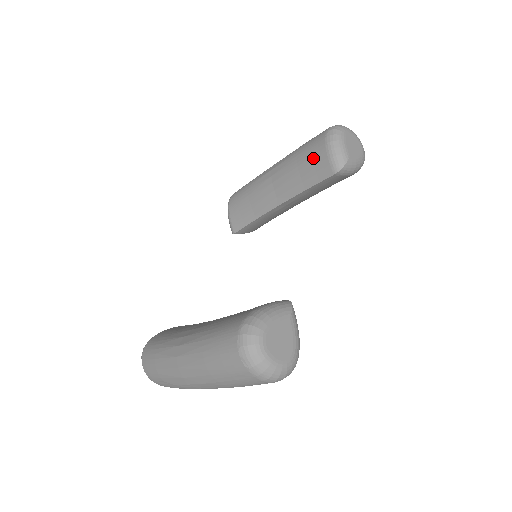
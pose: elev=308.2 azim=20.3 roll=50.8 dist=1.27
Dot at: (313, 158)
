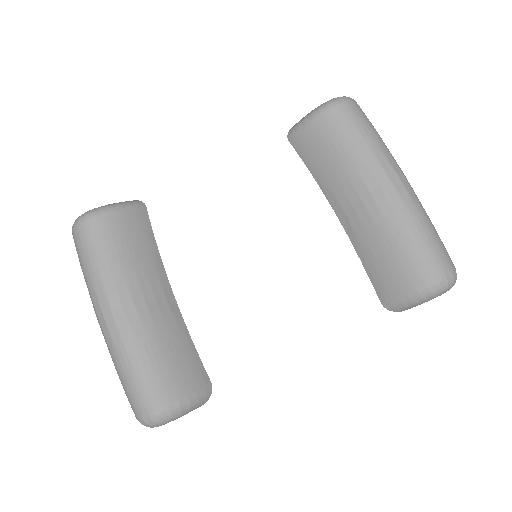
Dot at: (397, 271)
